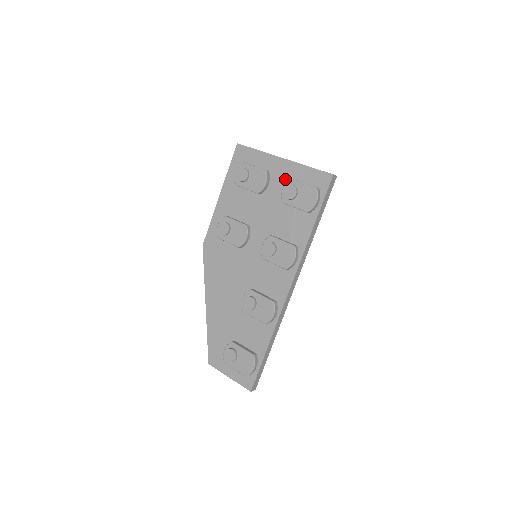
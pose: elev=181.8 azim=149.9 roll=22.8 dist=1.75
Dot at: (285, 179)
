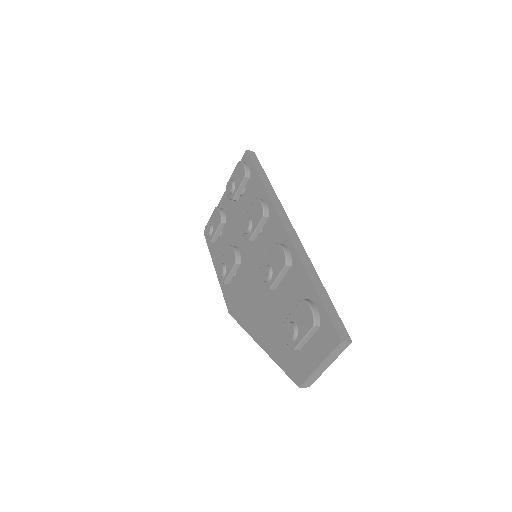
Dot at: occluded
